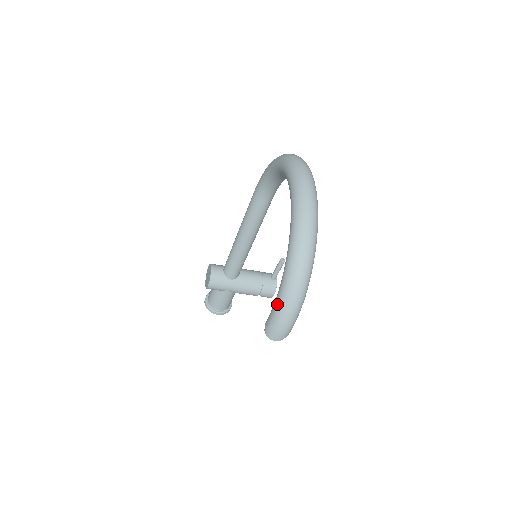
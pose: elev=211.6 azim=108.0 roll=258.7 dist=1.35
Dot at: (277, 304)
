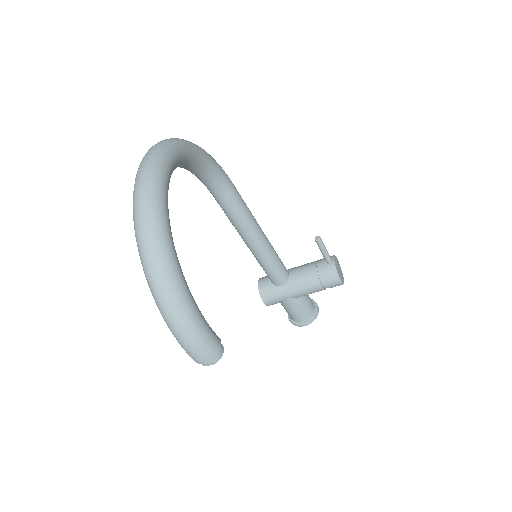
Dot at: (168, 326)
